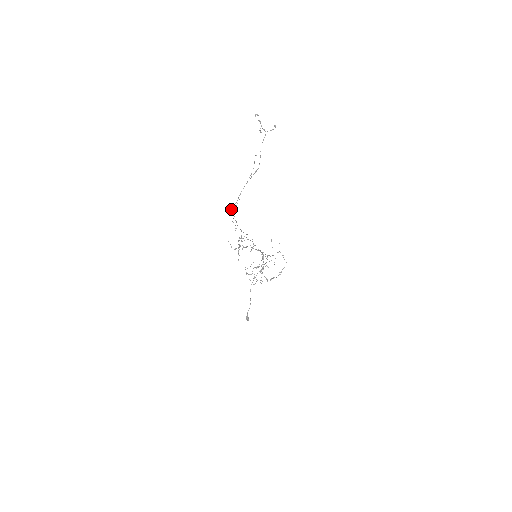
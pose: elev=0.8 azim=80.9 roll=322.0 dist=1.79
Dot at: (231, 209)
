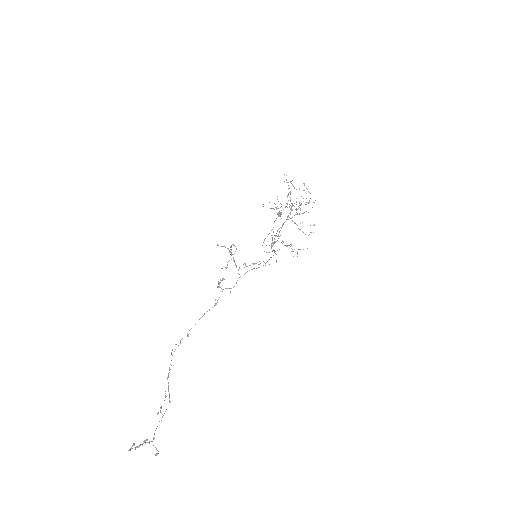
Dot at: occluded
